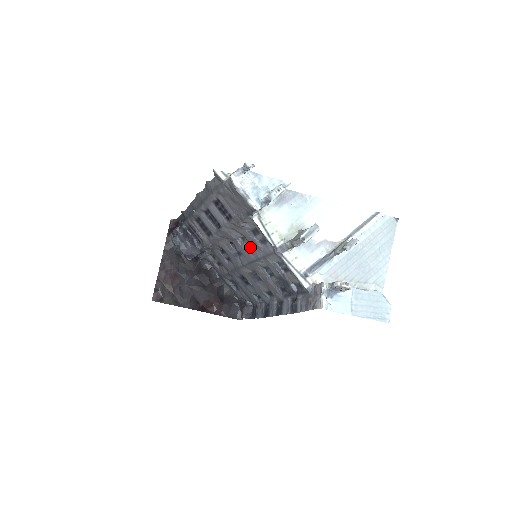
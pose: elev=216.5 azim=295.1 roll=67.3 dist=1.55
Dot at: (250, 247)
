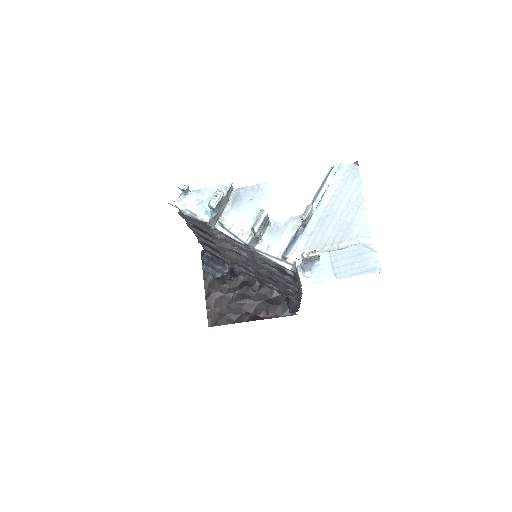
Dot at: occluded
